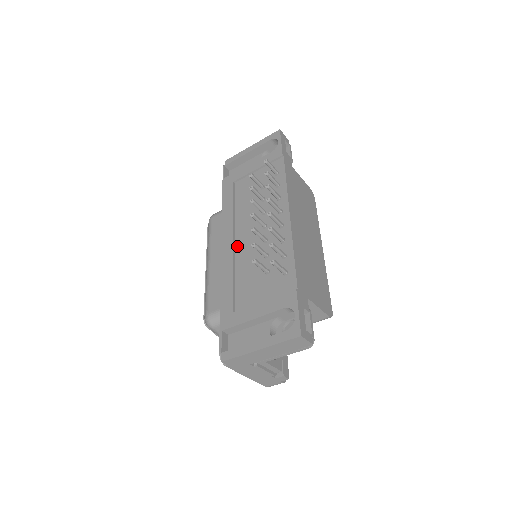
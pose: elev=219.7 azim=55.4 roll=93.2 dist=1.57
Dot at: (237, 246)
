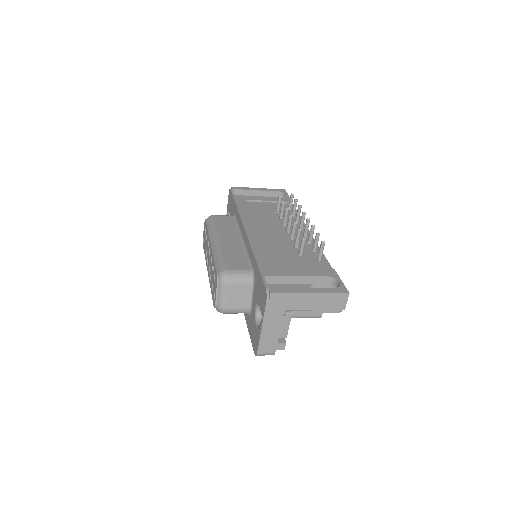
Dot at: (262, 234)
